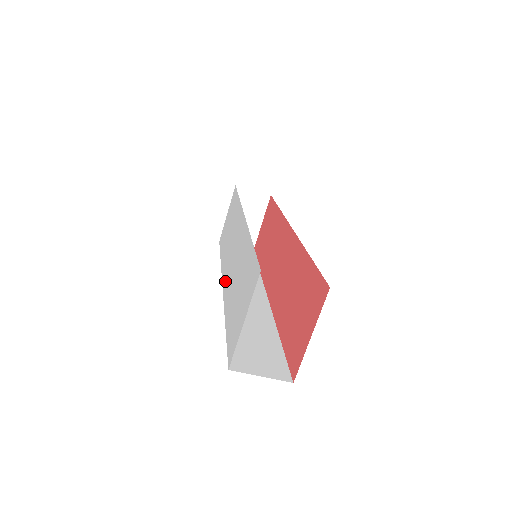
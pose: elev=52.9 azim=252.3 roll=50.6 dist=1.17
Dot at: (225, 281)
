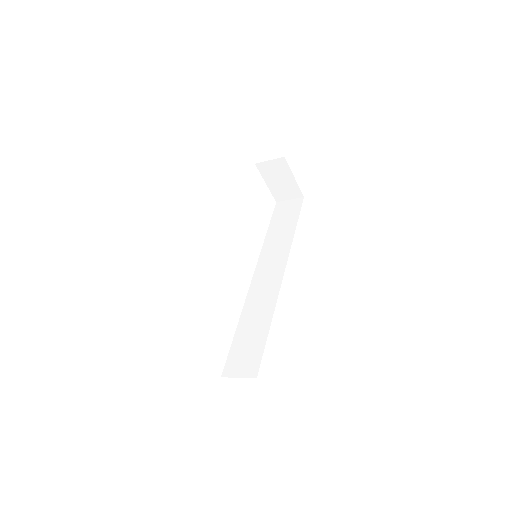
Dot at: occluded
